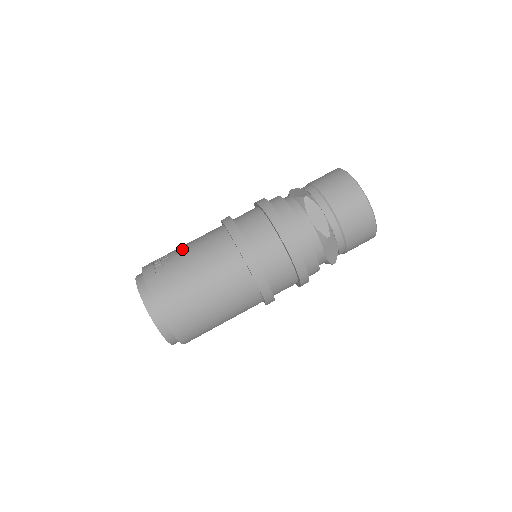
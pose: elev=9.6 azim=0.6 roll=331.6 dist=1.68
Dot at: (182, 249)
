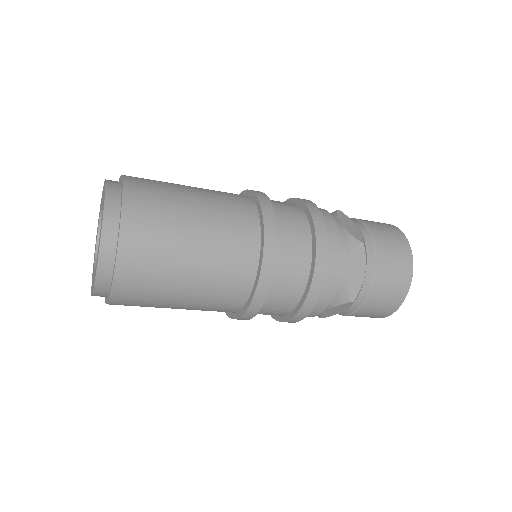
Dot at: occluded
